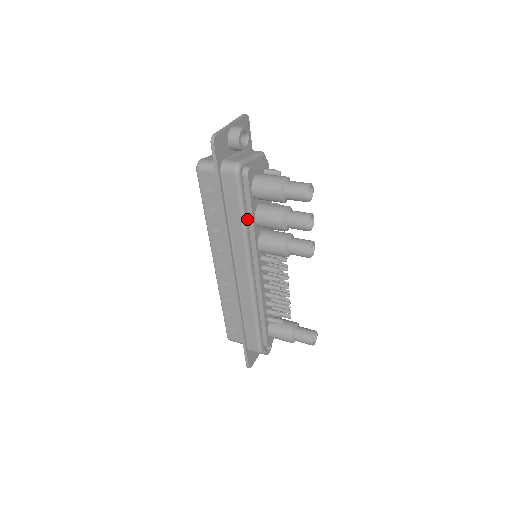
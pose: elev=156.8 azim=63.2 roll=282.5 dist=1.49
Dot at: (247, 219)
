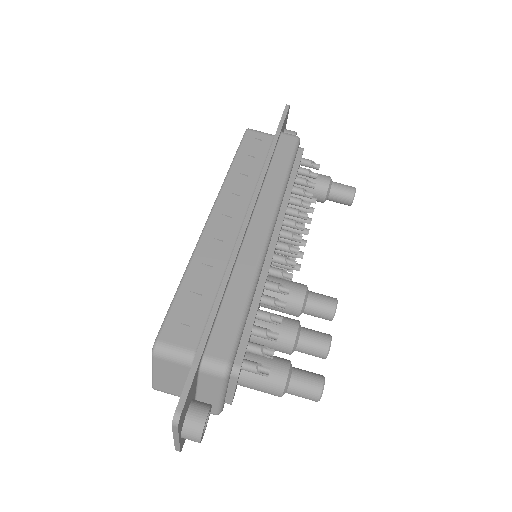
Dot at: occluded
